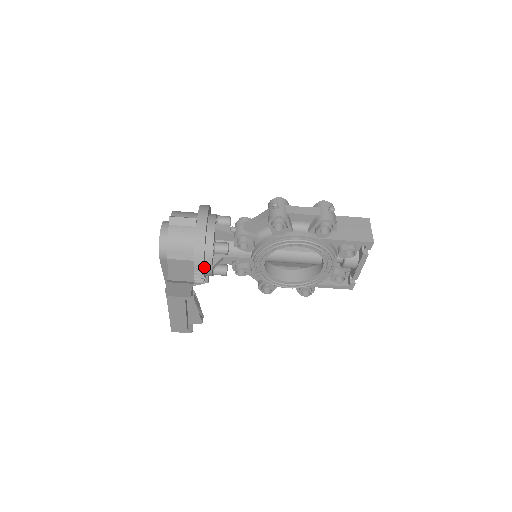
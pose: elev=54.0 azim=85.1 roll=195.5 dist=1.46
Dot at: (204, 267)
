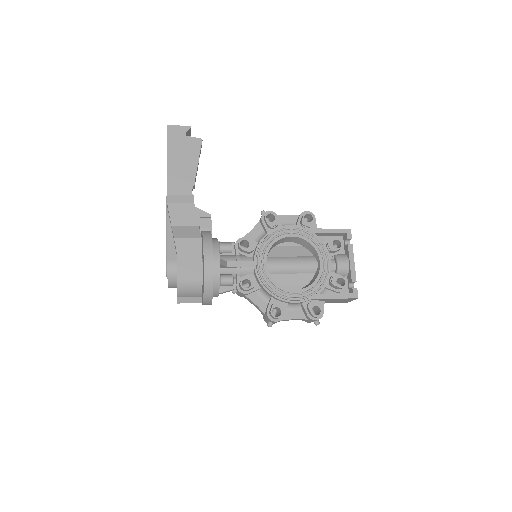
Dot at: occluded
